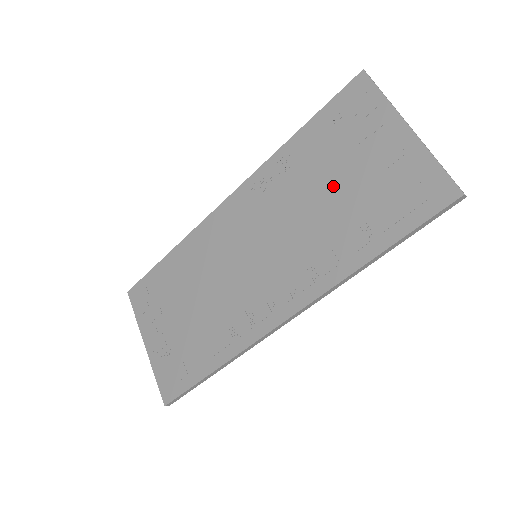
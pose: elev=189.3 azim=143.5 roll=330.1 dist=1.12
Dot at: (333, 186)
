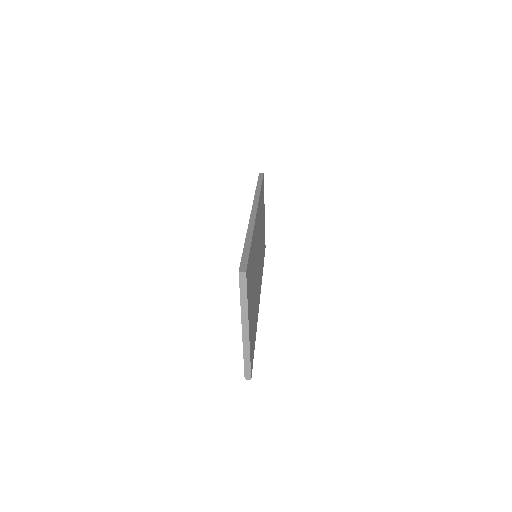
Dot at: occluded
